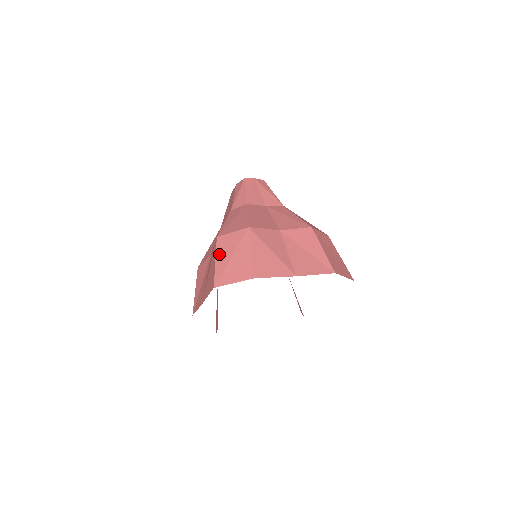
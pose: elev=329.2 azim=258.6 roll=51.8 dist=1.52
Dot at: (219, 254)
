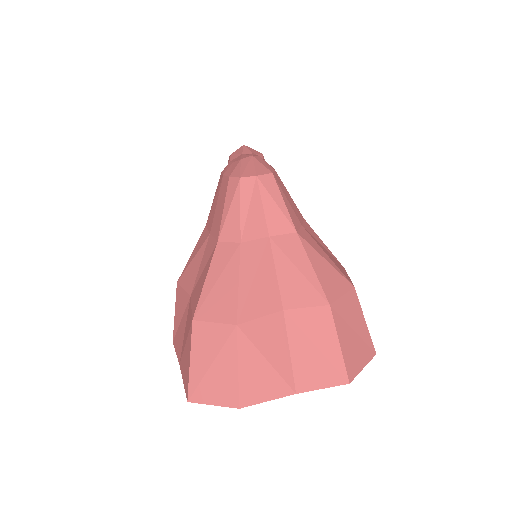
Dot at: (195, 352)
